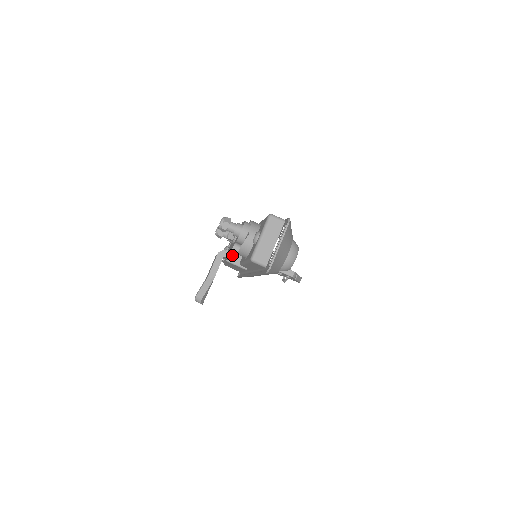
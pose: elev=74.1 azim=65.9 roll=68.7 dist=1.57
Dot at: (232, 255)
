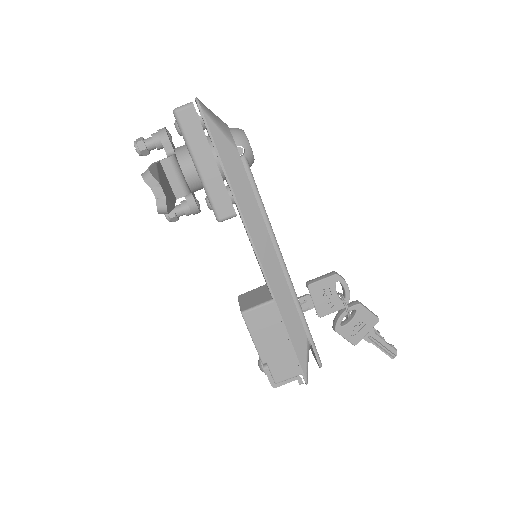
Dot at: (169, 157)
